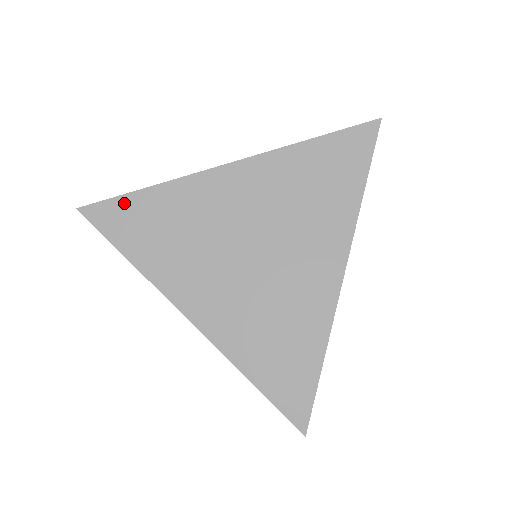
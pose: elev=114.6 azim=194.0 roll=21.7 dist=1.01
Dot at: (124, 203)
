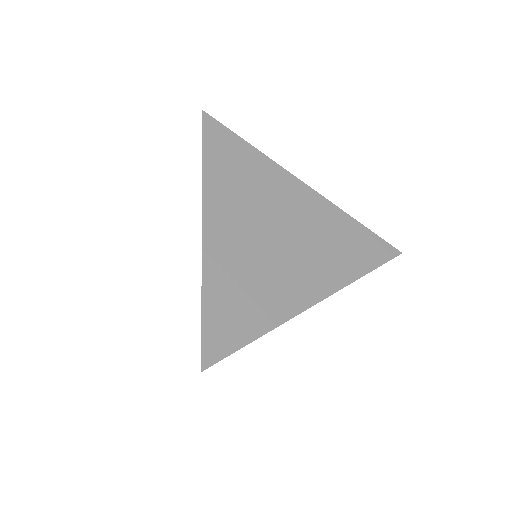
Dot at: (231, 137)
